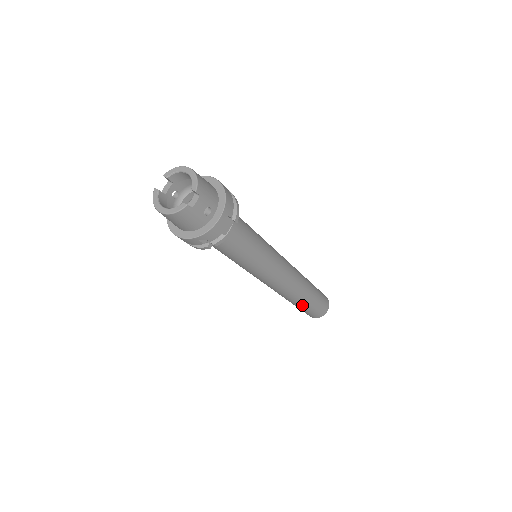
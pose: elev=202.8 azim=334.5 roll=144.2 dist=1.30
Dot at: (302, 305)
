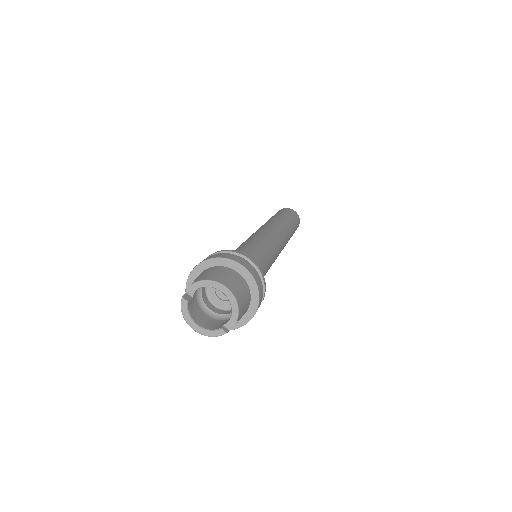
Dot at: occluded
